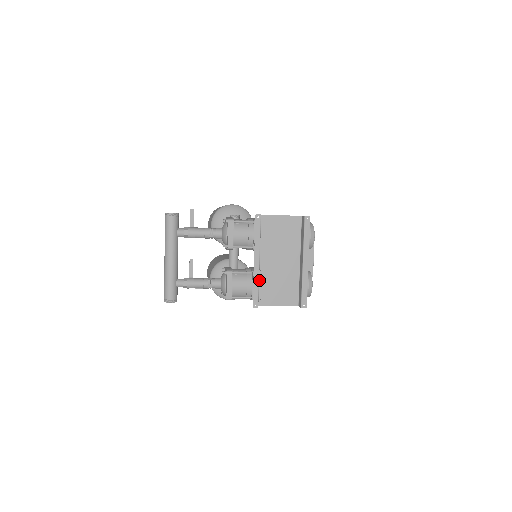
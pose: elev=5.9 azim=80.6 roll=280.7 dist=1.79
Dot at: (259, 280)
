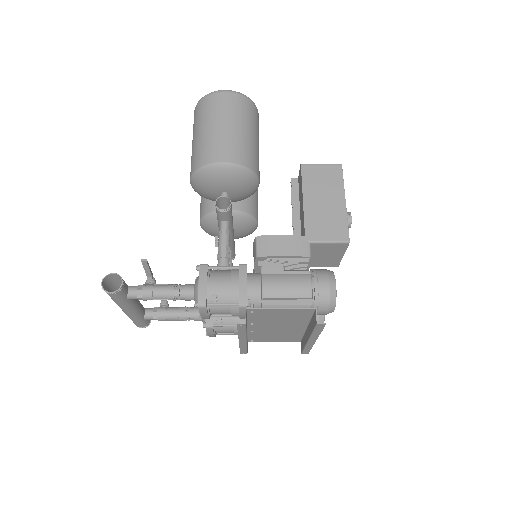
Dot at: (249, 334)
